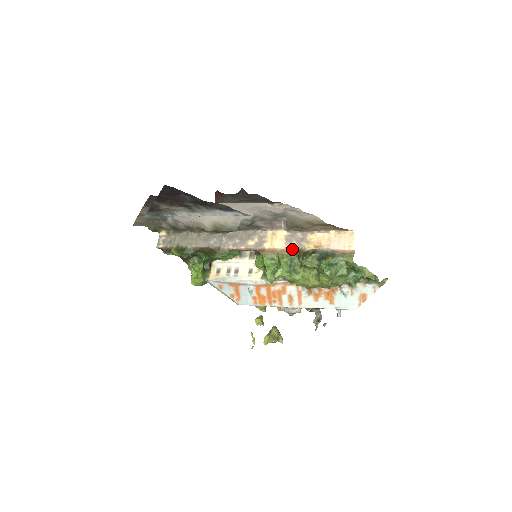
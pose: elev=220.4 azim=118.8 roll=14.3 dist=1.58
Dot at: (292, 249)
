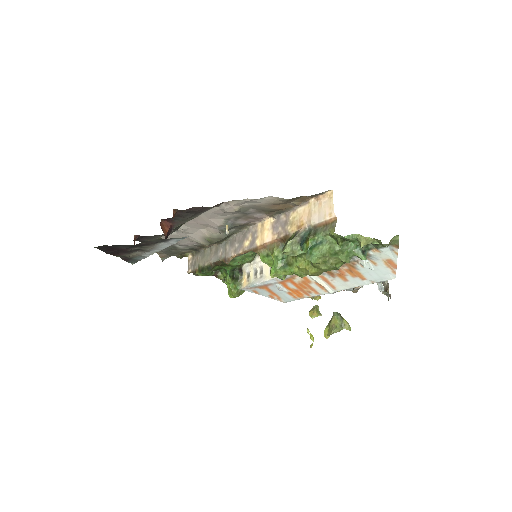
Dot at: (279, 238)
